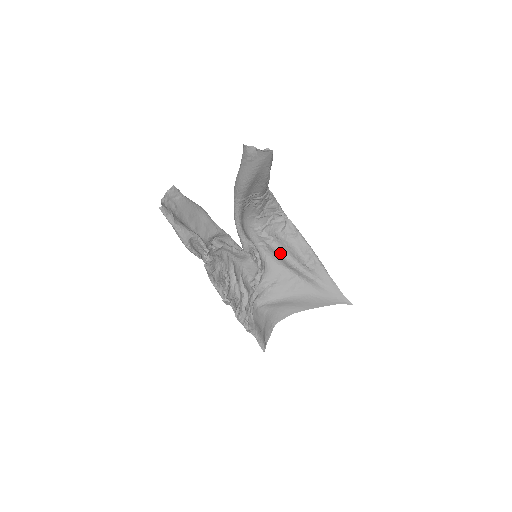
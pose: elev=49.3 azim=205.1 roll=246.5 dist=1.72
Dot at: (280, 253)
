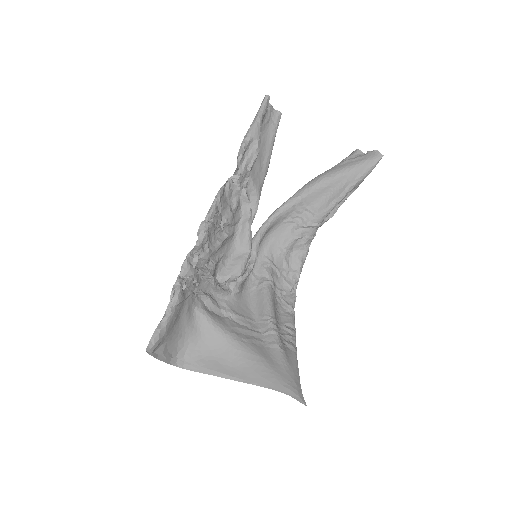
Dot at: (267, 297)
